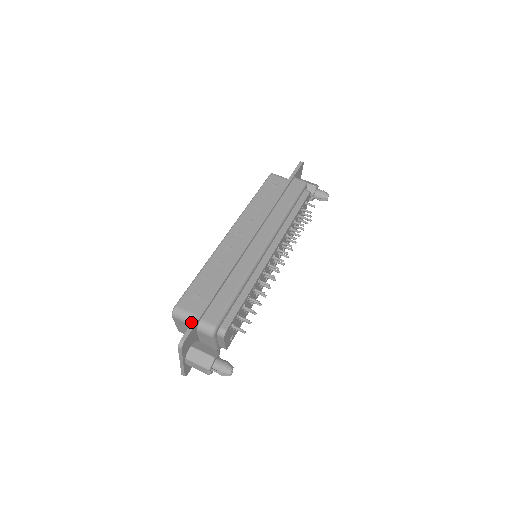
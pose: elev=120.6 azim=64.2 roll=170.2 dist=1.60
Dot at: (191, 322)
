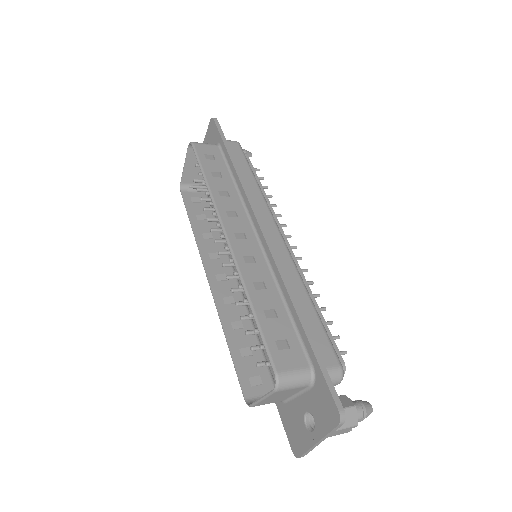
Dot at: (306, 382)
